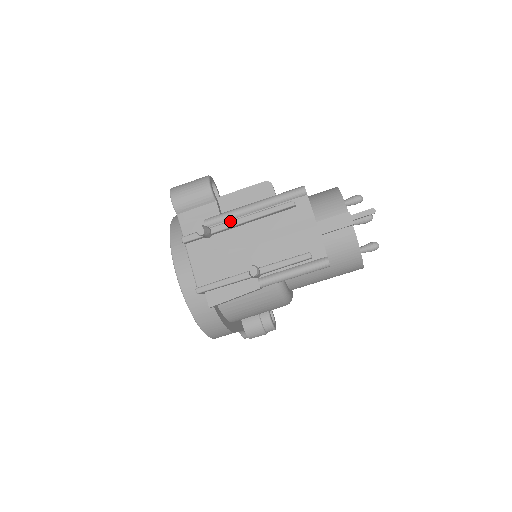
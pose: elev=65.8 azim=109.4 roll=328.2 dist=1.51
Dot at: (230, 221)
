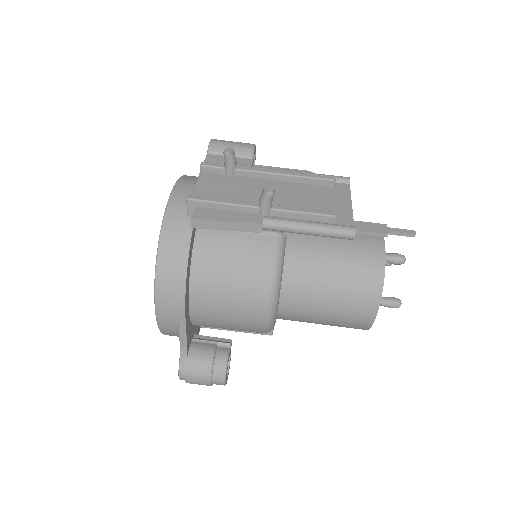
Dot at: occluded
